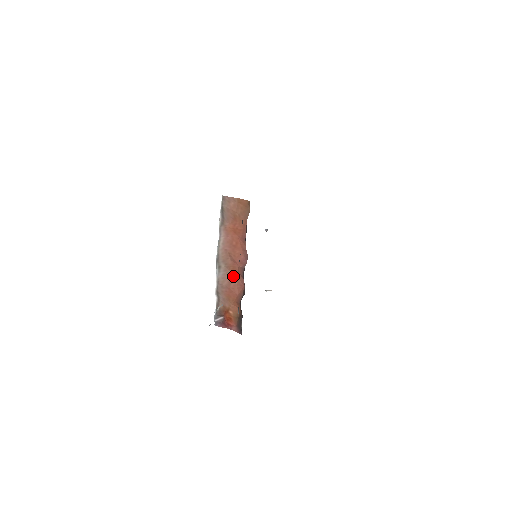
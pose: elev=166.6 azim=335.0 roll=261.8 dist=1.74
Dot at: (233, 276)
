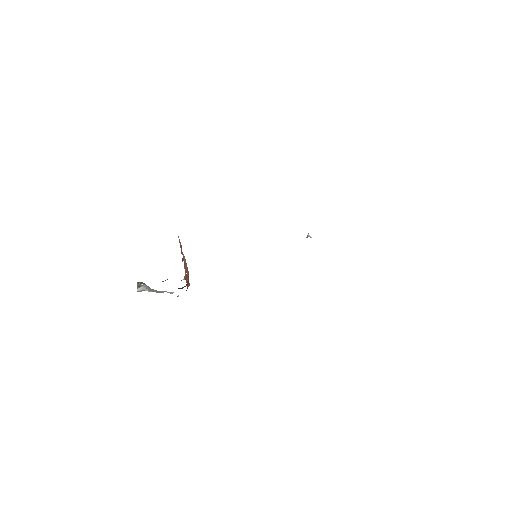
Dot at: occluded
